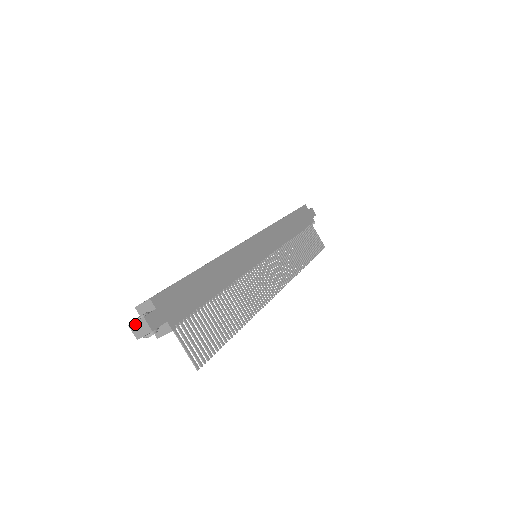
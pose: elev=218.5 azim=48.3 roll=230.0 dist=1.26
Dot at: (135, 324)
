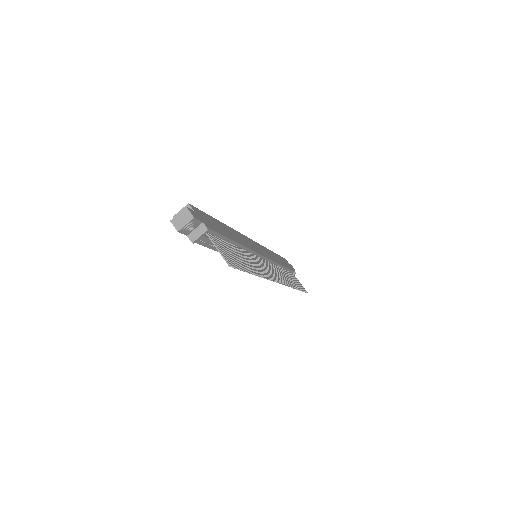
Dot at: (177, 217)
